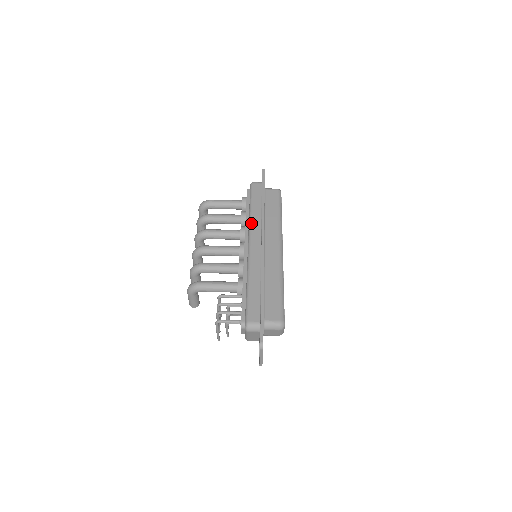
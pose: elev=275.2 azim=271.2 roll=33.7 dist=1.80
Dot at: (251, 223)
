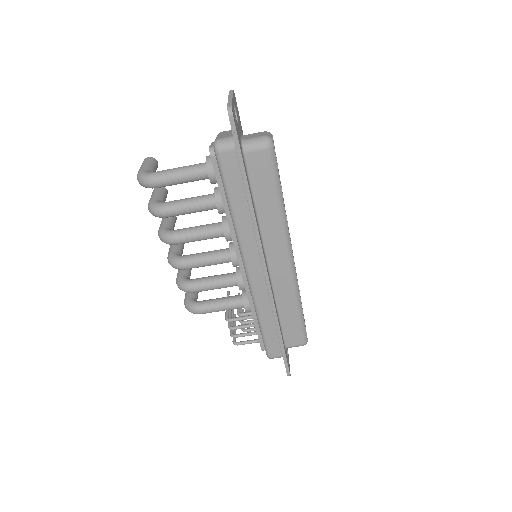
Dot at: (240, 239)
